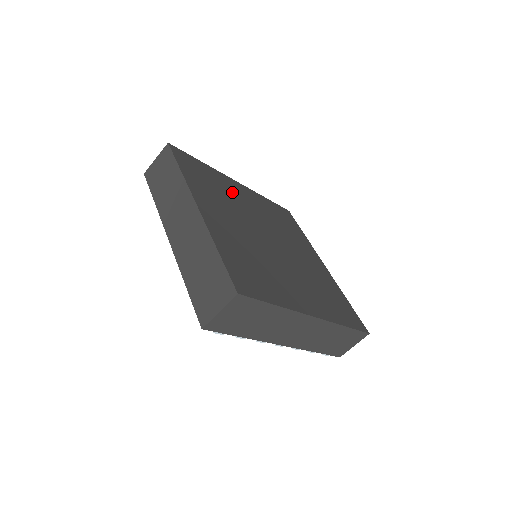
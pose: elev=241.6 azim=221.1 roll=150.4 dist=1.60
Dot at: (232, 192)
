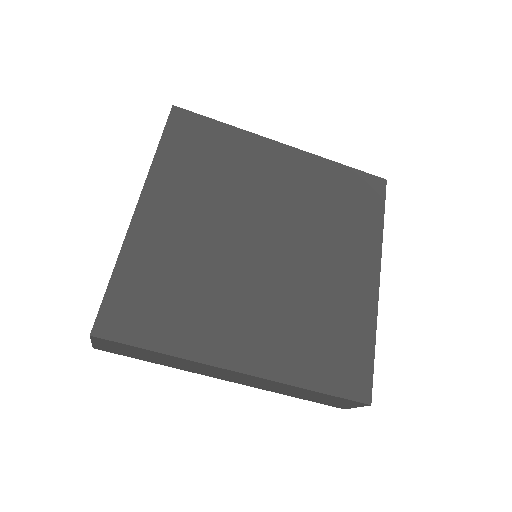
Dot at: (249, 167)
